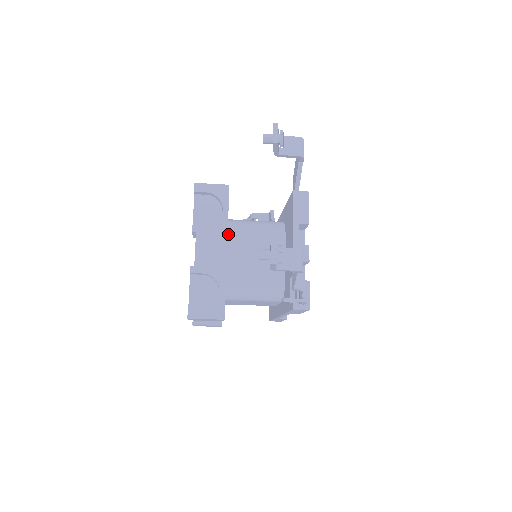
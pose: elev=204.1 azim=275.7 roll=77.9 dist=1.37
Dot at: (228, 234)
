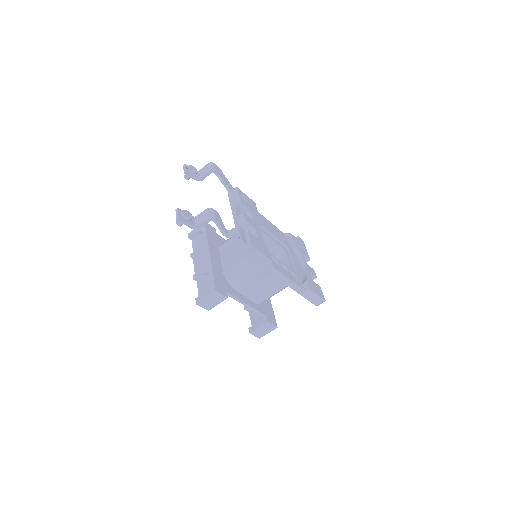
Dot at: (219, 249)
